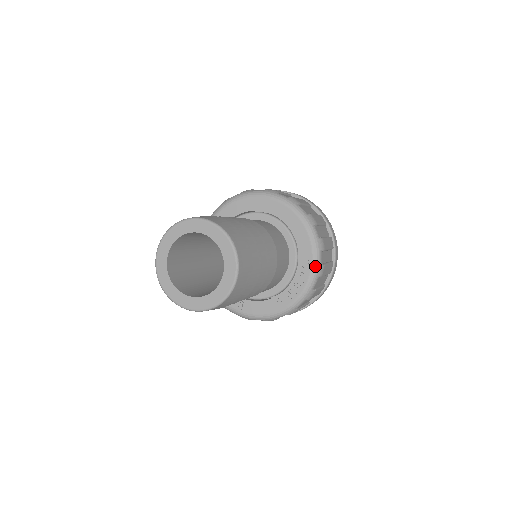
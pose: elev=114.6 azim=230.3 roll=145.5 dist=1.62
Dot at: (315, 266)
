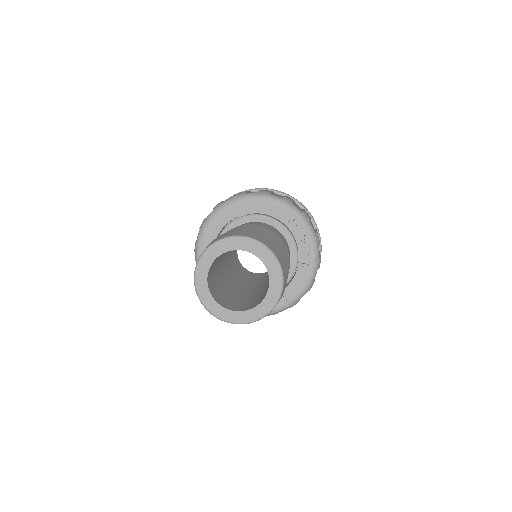
Dot at: (300, 217)
